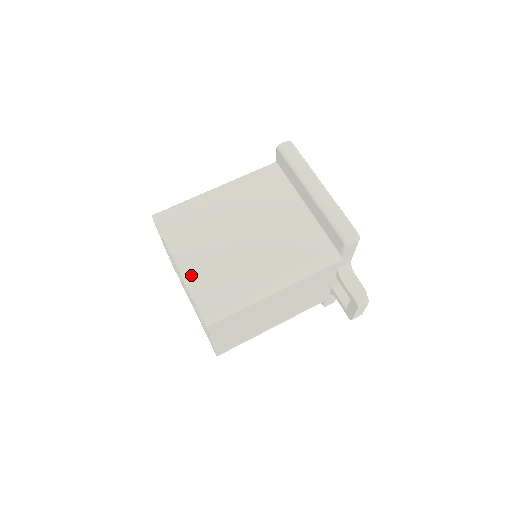
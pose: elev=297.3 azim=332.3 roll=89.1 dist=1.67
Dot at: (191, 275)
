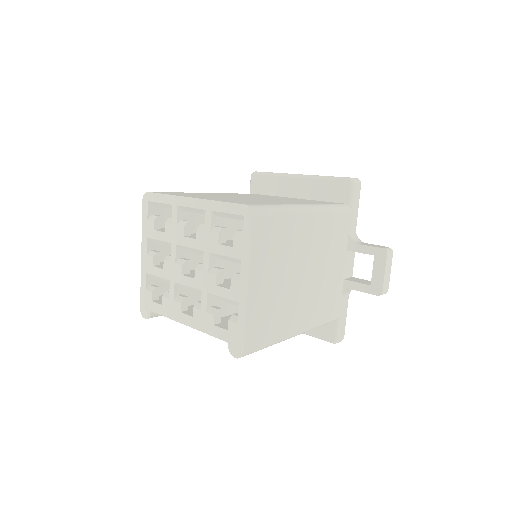
Dot at: (213, 199)
